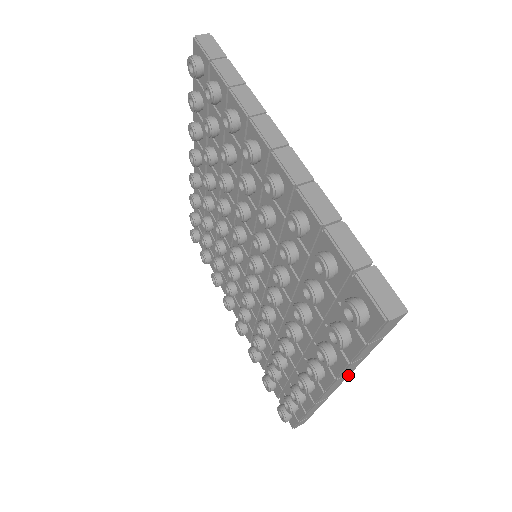
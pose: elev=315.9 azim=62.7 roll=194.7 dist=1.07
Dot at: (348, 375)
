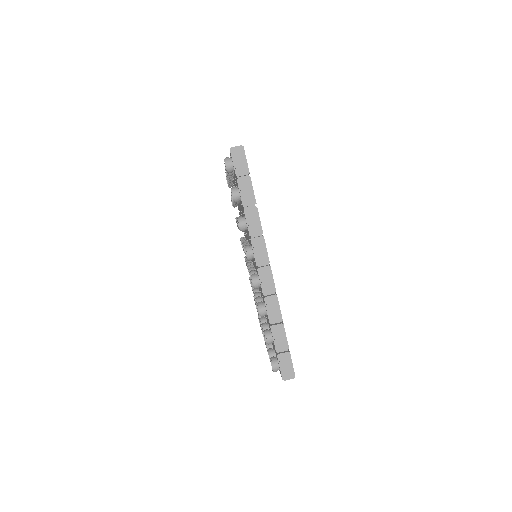
Dot at: occluded
